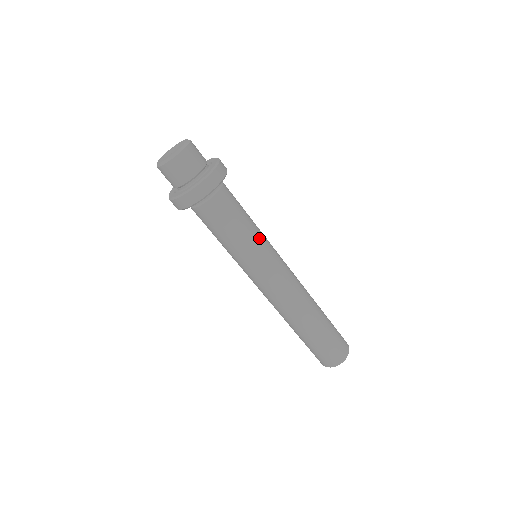
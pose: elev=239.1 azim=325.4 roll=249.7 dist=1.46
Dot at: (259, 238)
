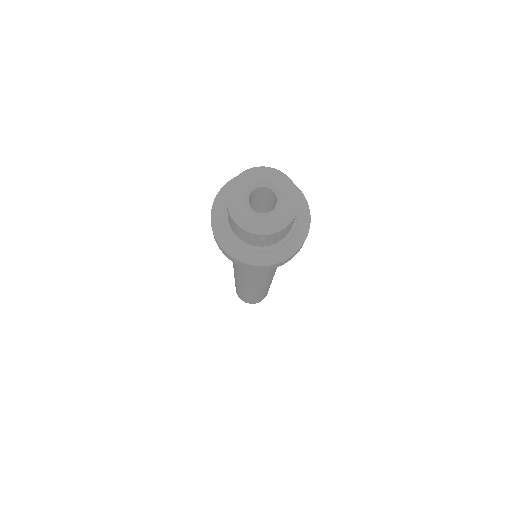
Dot at: occluded
